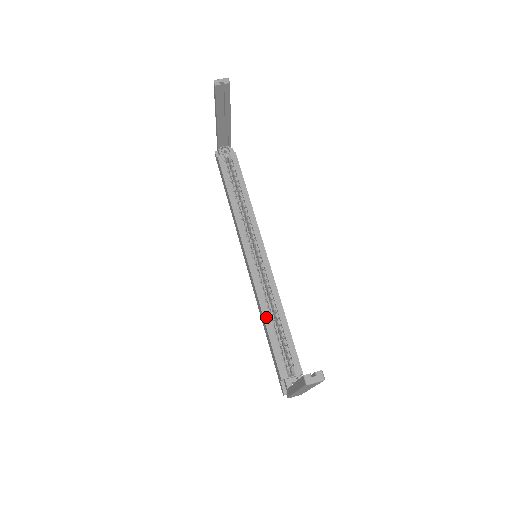
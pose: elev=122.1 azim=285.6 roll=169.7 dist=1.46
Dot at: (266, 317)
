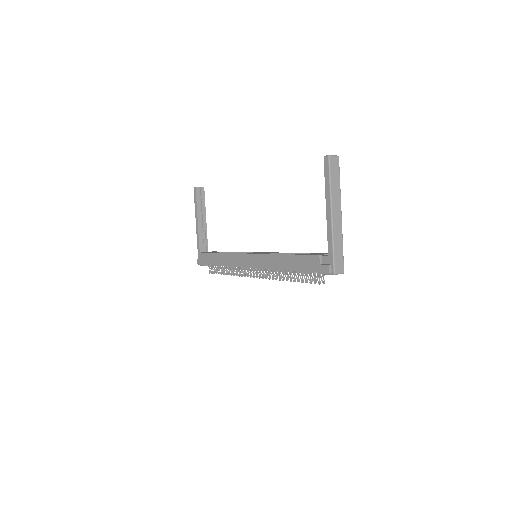
Dot at: (284, 254)
